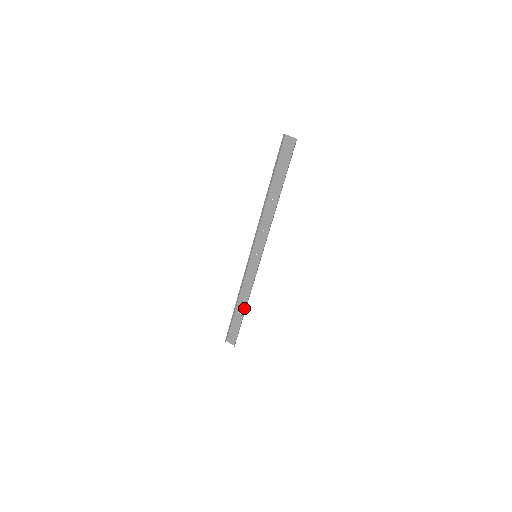
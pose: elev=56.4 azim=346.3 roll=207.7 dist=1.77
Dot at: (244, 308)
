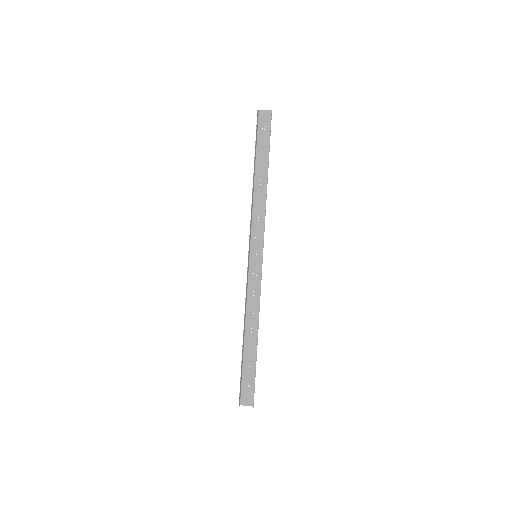
Dot at: (255, 337)
